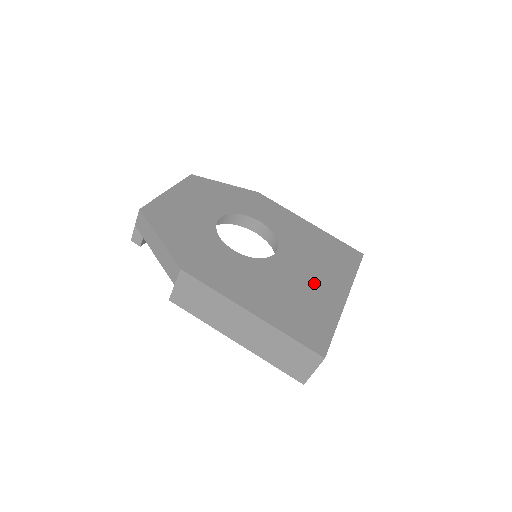
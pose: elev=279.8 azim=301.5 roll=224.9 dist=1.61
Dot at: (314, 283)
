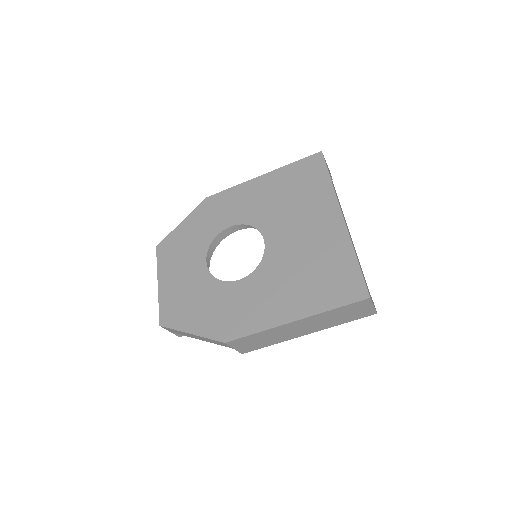
Dot at: (311, 235)
